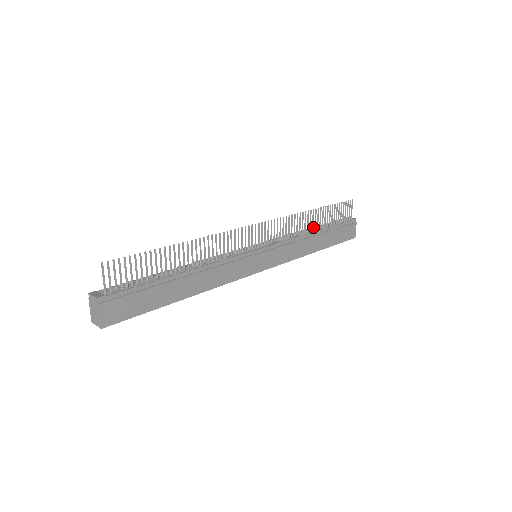
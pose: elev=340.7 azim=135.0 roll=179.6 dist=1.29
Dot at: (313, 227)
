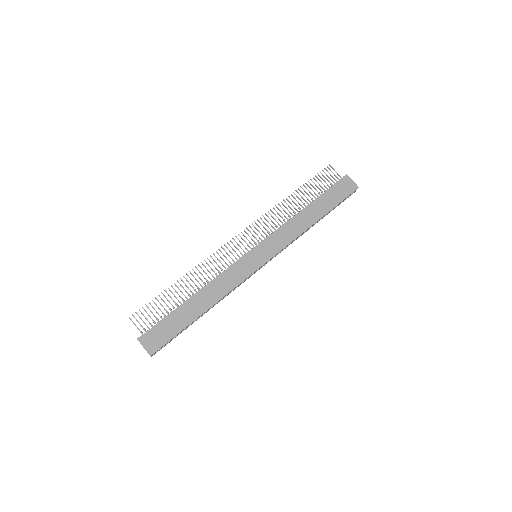
Dot at: occluded
